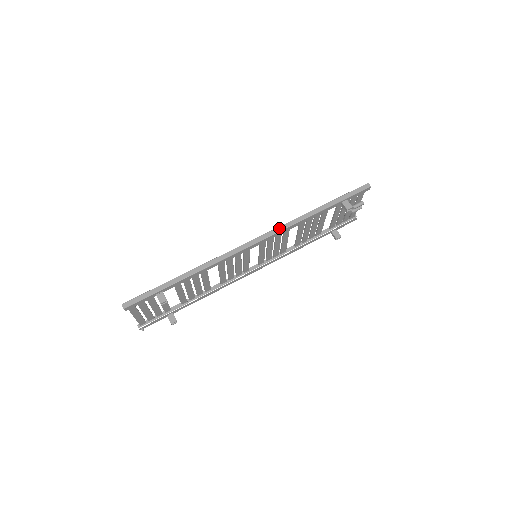
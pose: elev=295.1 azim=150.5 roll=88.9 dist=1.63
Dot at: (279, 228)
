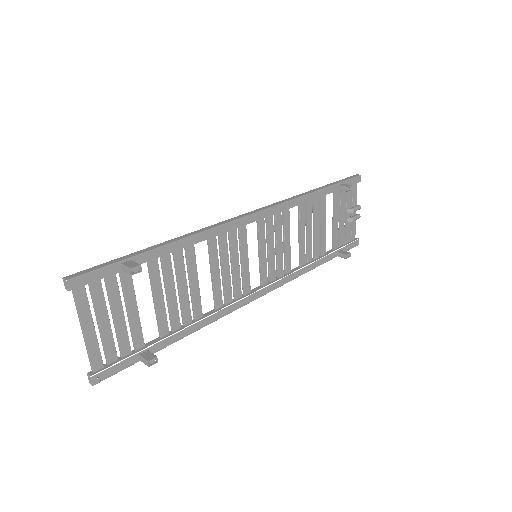
Dot at: (277, 203)
